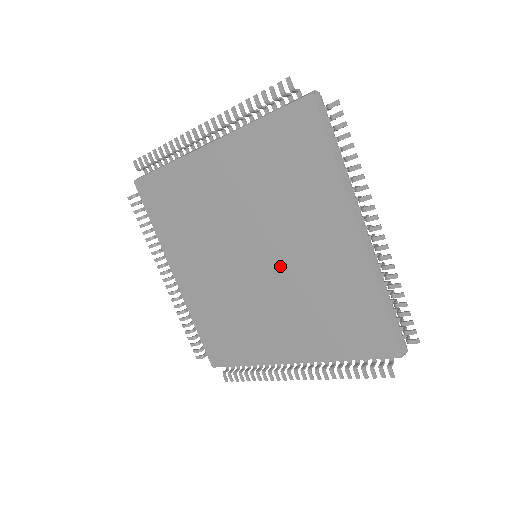
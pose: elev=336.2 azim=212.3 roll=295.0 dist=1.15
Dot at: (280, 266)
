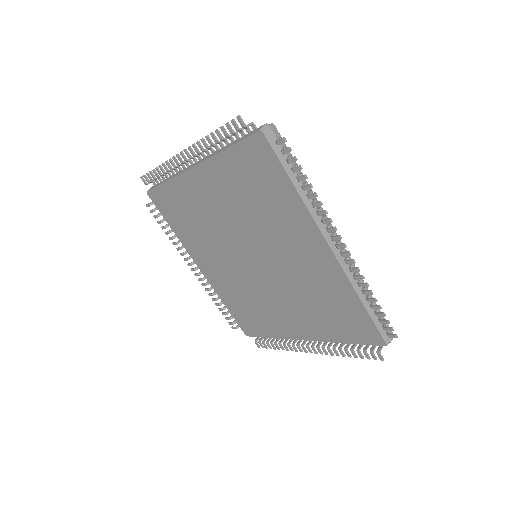
Dot at: (275, 268)
